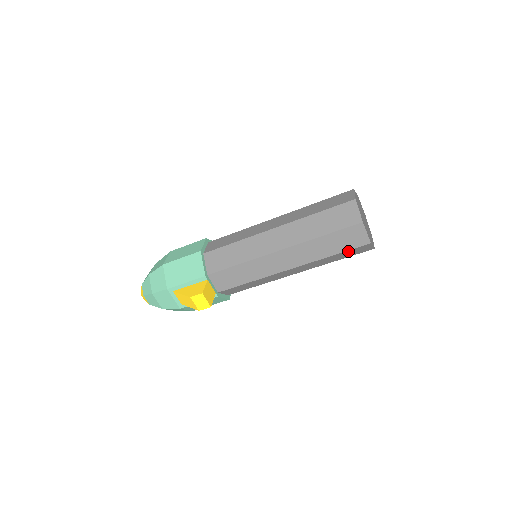
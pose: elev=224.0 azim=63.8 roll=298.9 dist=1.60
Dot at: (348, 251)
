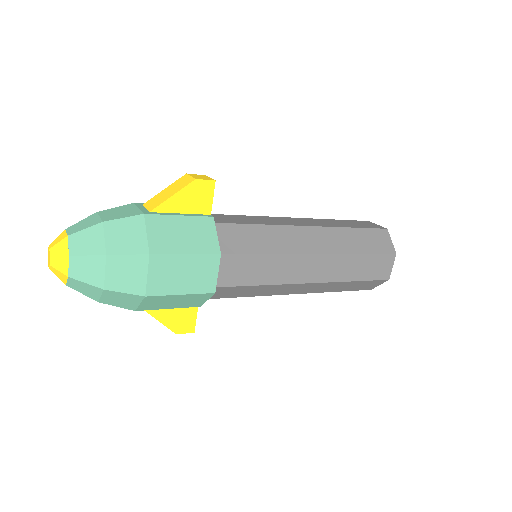
Dot at: occluded
